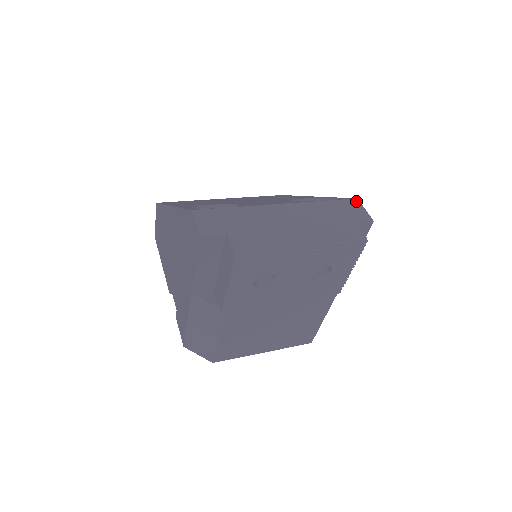
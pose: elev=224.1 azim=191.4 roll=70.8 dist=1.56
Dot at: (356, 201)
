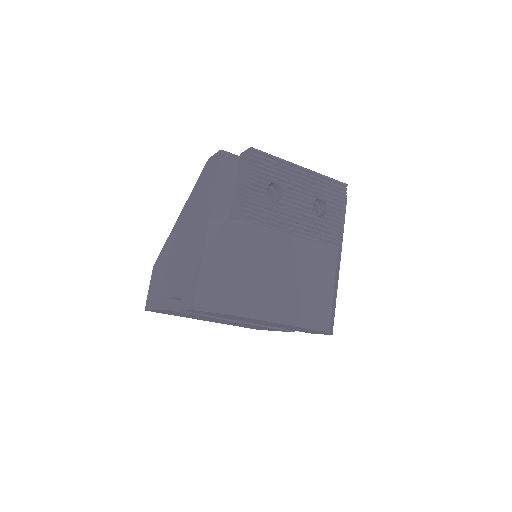
Dot at: occluded
